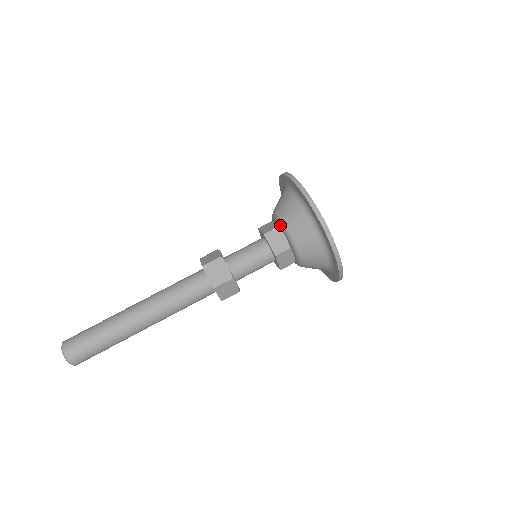
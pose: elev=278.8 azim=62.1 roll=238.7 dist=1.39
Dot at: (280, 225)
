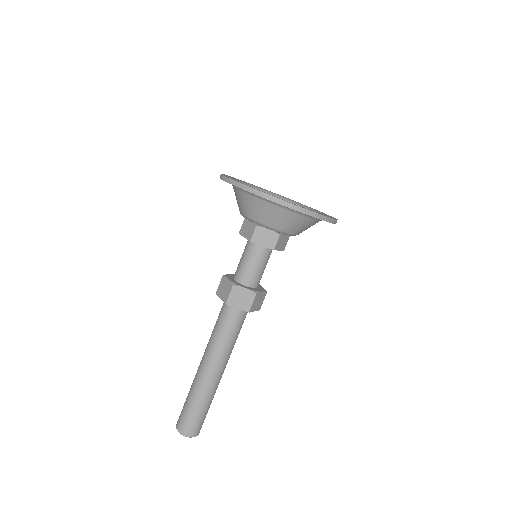
Dot at: occluded
